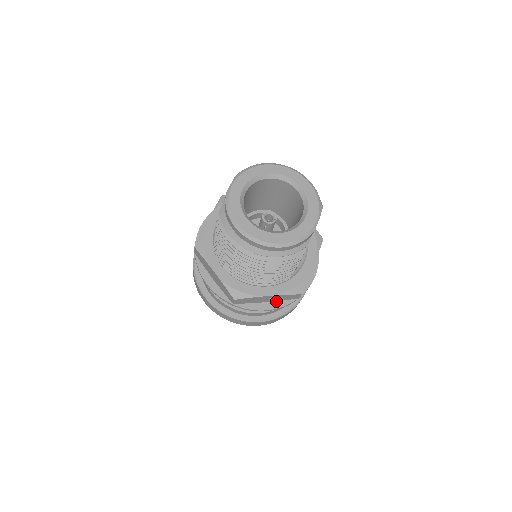
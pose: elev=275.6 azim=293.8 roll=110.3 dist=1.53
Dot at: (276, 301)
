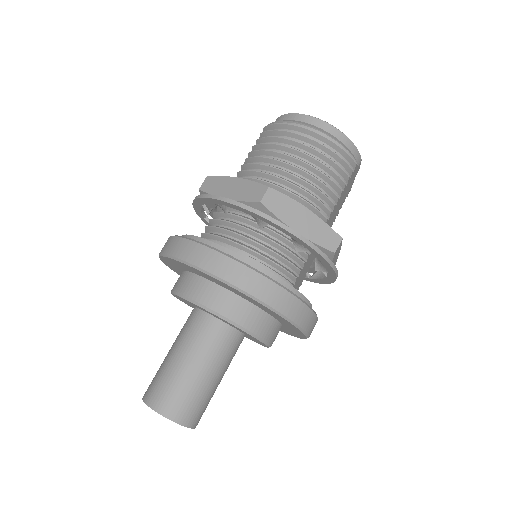
Dot at: occluded
